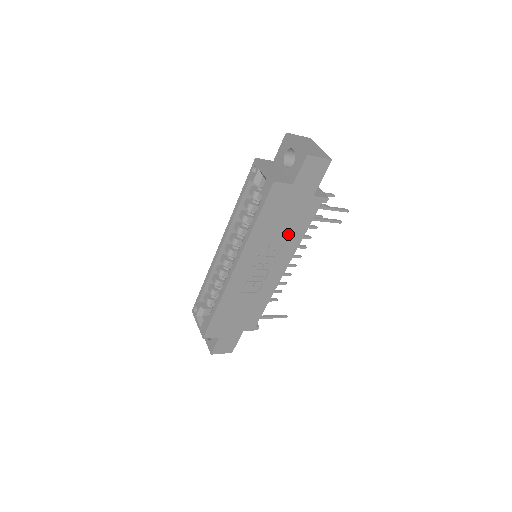
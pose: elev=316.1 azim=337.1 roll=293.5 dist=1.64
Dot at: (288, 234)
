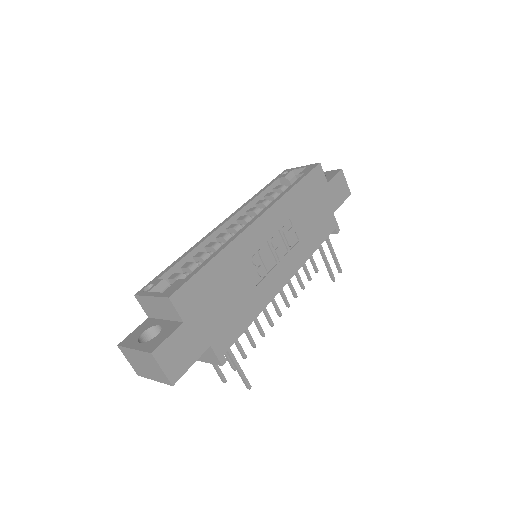
Dot at: (307, 233)
